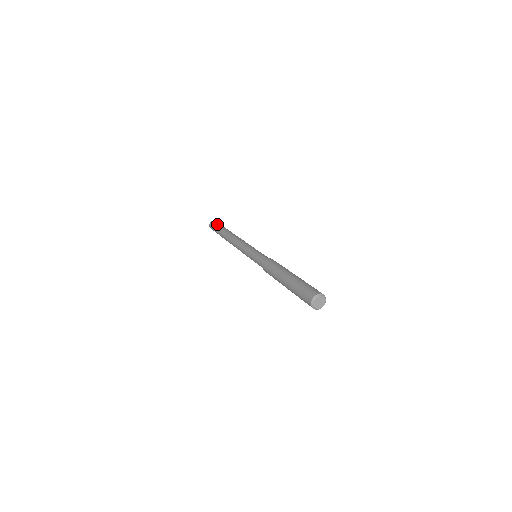
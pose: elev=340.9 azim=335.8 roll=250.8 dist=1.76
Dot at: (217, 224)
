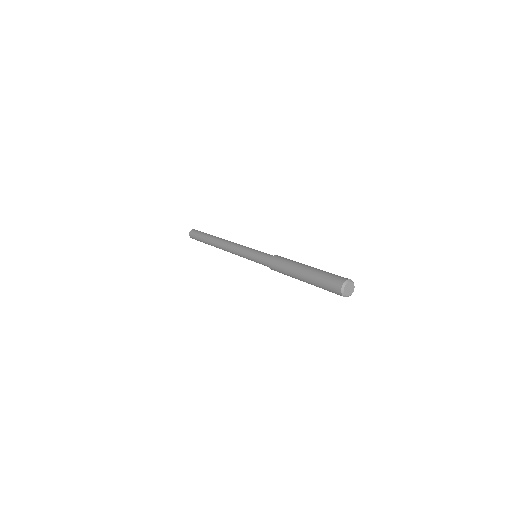
Dot at: (198, 232)
